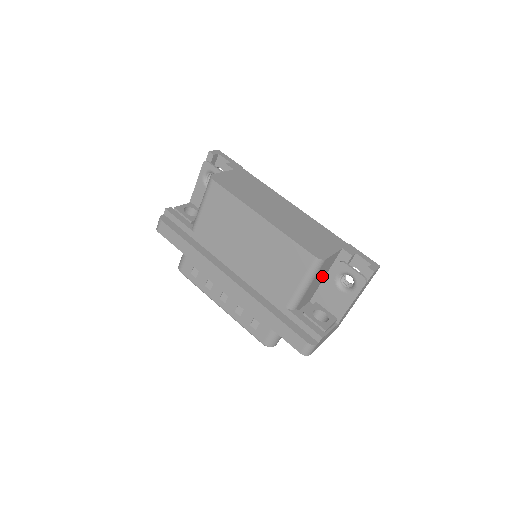
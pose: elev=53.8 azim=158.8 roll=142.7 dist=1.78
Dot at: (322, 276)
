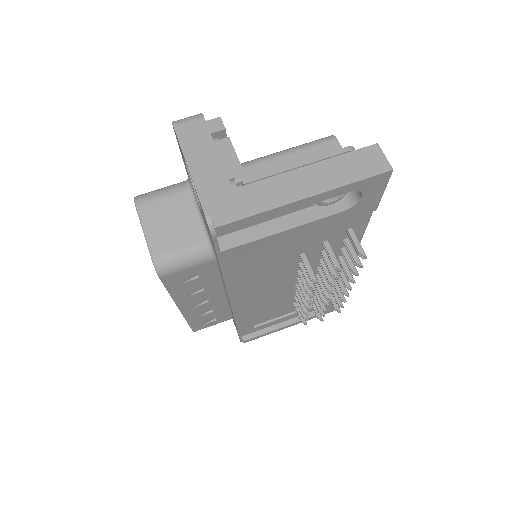
Dot at: occluded
